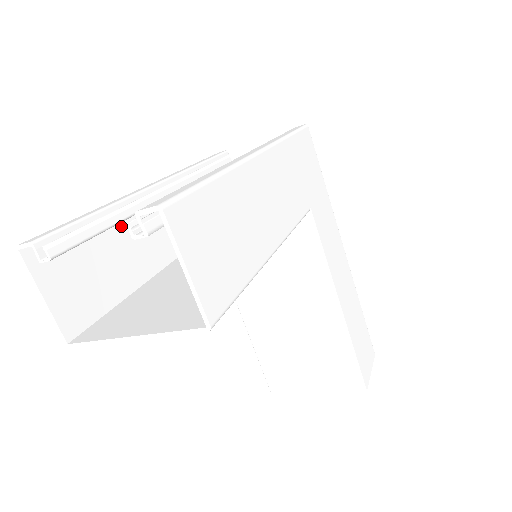
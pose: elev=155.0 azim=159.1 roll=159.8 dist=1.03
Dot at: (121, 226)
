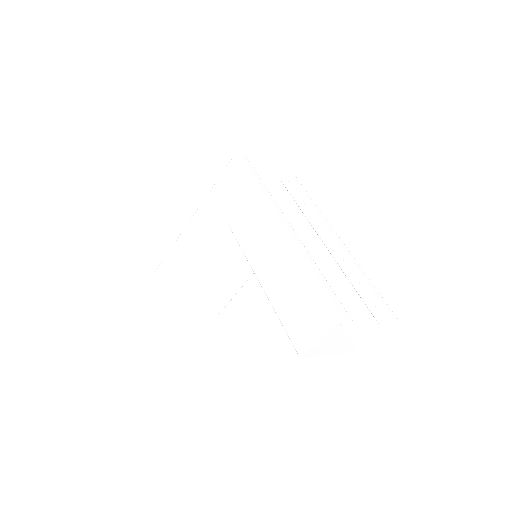
Dot at: (292, 266)
